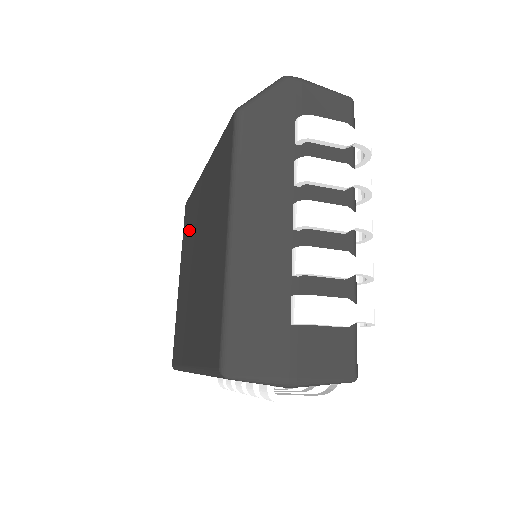
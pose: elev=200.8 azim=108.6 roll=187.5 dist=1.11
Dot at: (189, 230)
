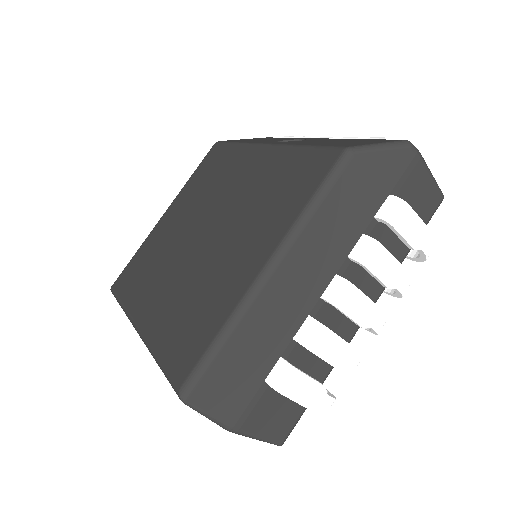
Dot at: (207, 181)
